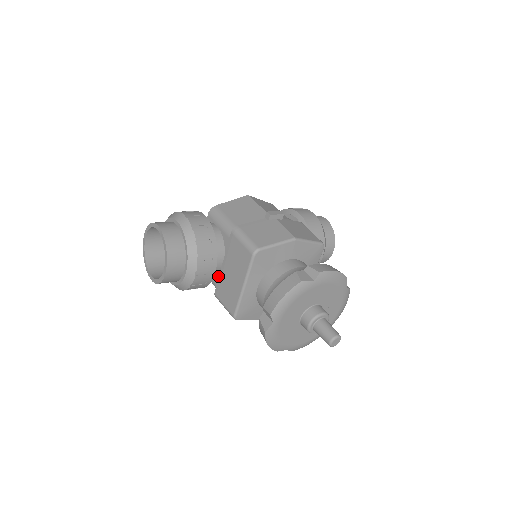
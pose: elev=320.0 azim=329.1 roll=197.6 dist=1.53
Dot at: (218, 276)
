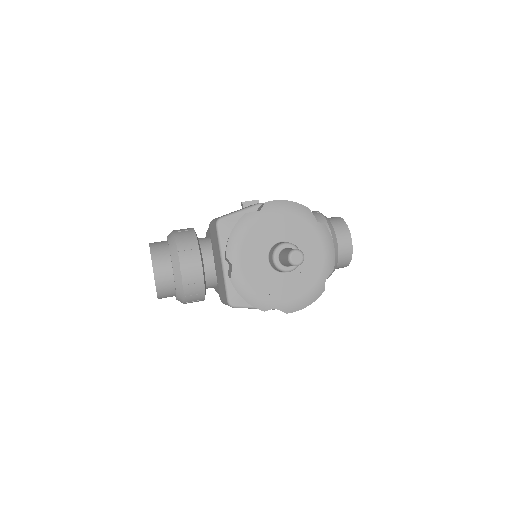
Dot at: occluded
